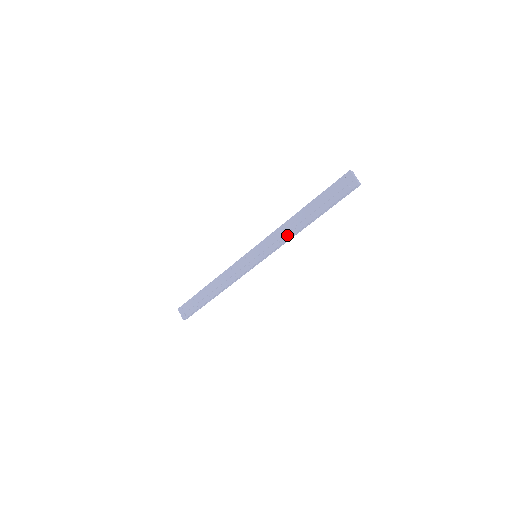
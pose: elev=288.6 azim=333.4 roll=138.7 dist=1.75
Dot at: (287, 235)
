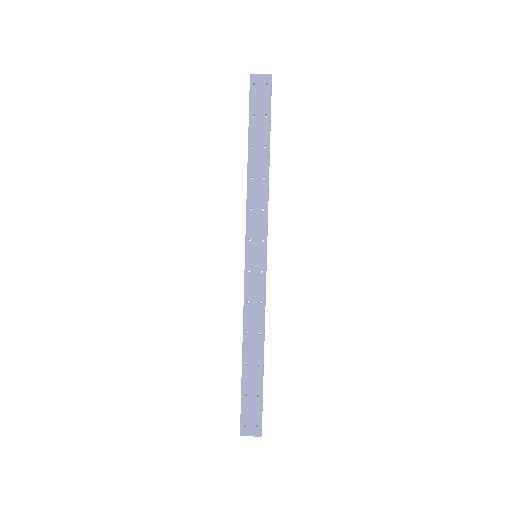
Dot at: (263, 194)
